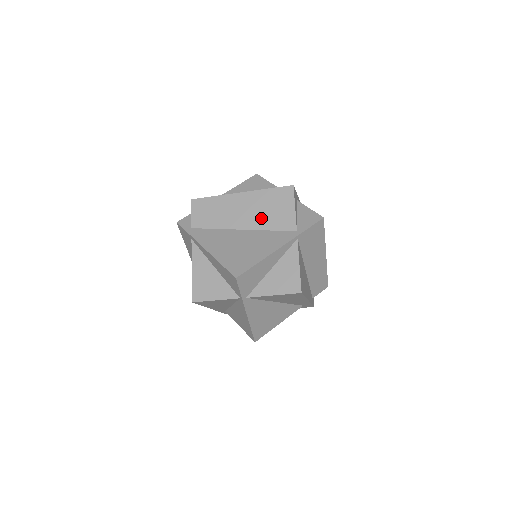
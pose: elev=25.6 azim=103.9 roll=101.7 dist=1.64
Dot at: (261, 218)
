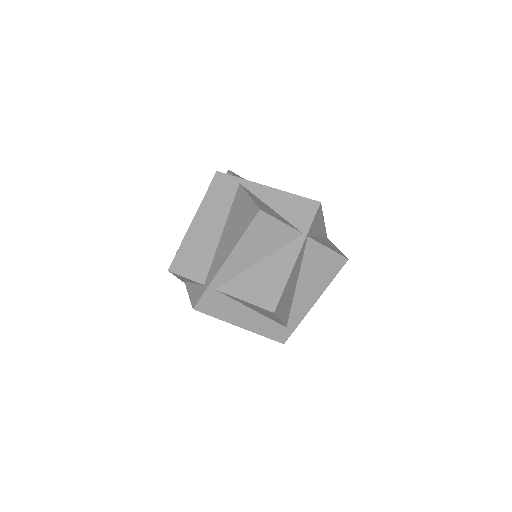
Dot at: occluded
